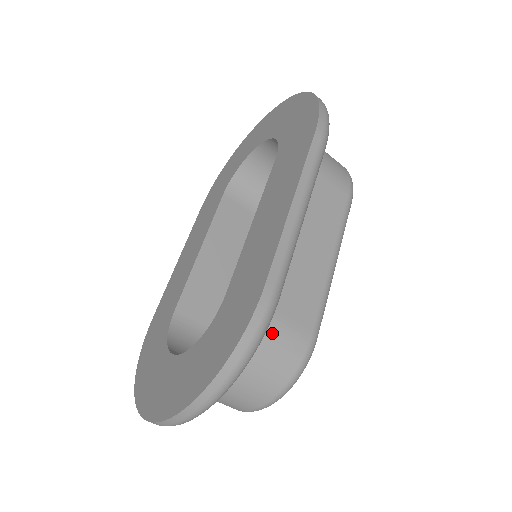
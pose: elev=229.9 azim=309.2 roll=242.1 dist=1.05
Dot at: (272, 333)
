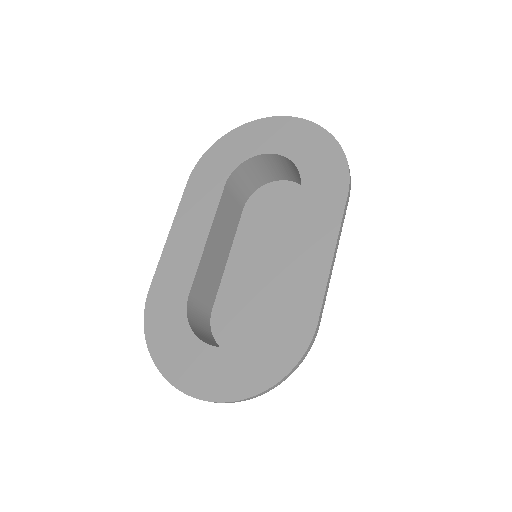
Dot at: occluded
